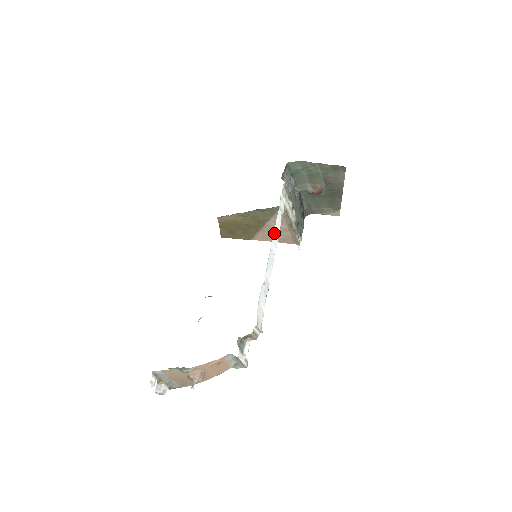
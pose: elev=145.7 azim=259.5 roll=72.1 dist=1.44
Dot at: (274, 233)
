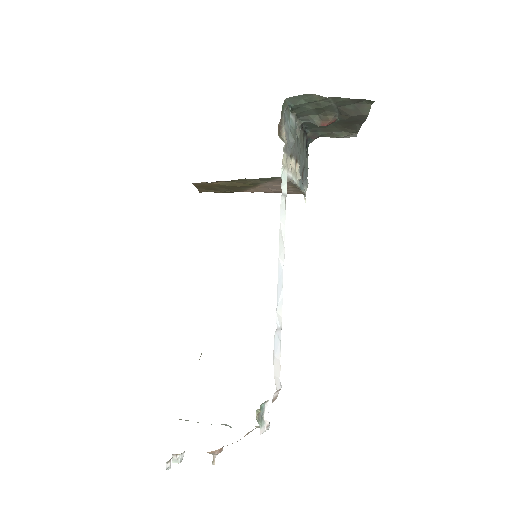
Dot at: (279, 241)
